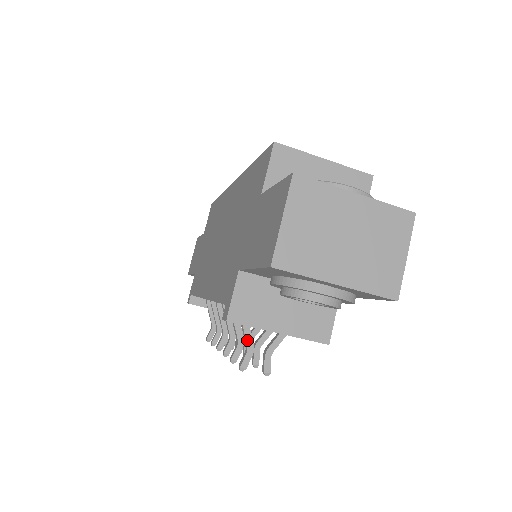
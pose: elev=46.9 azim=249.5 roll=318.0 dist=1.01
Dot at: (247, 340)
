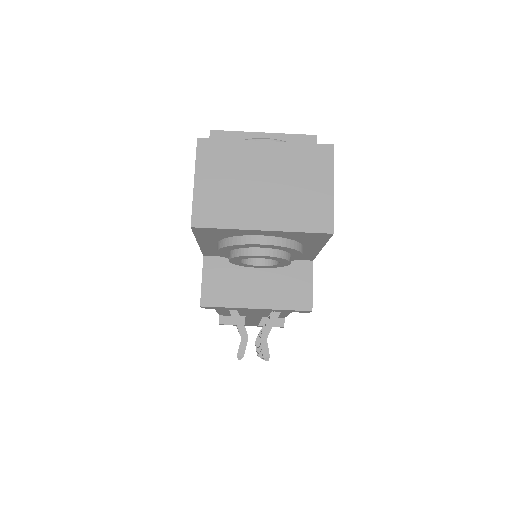
Dot at: (239, 328)
